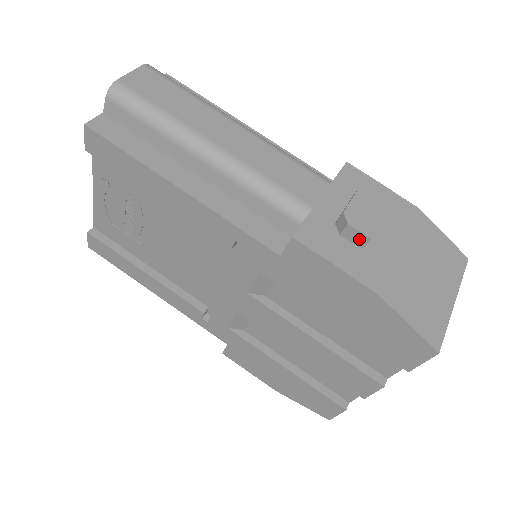
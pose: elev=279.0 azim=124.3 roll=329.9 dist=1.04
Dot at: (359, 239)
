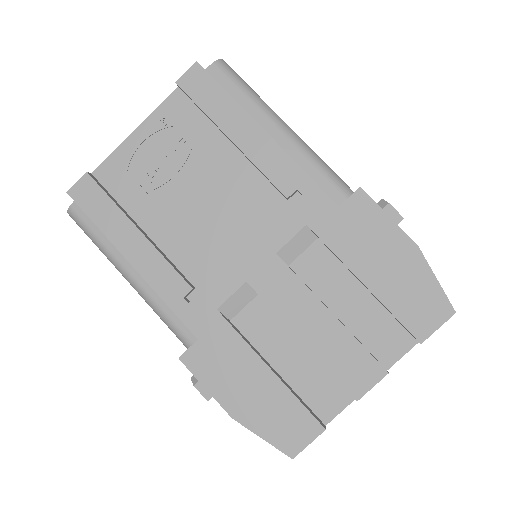
Dot at: (394, 218)
